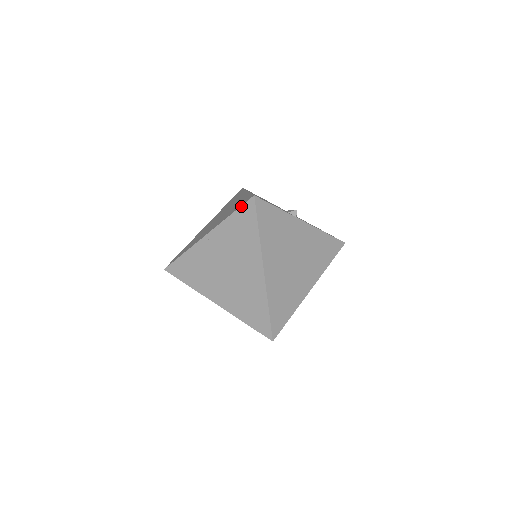
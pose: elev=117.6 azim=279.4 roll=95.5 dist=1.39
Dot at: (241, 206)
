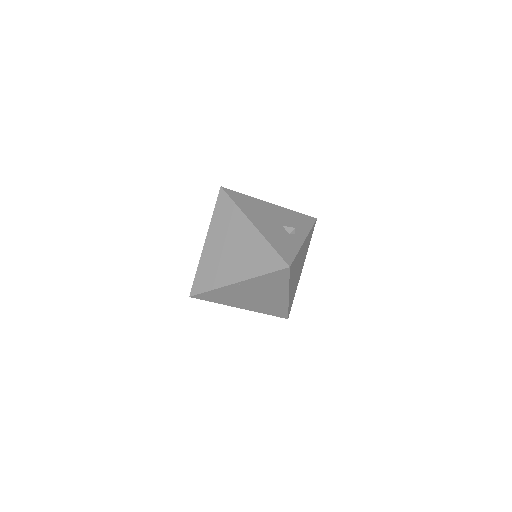
Dot at: (276, 271)
